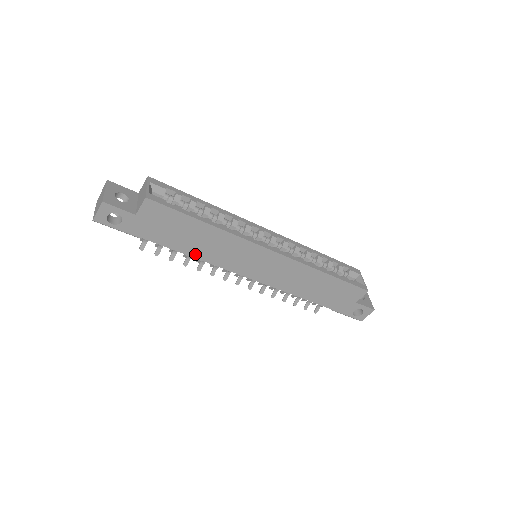
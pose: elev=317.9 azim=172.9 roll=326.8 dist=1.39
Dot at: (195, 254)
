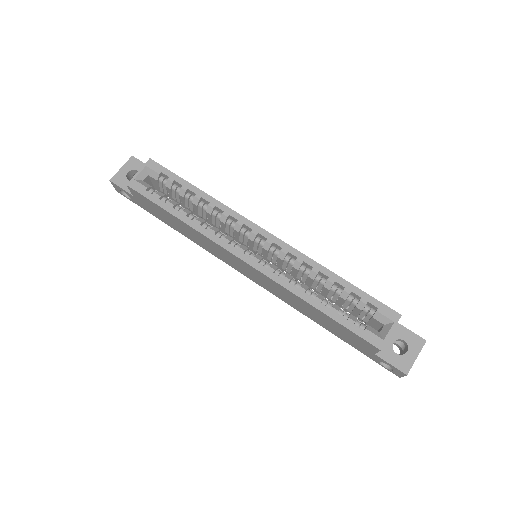
Dot at: (191, 239)
